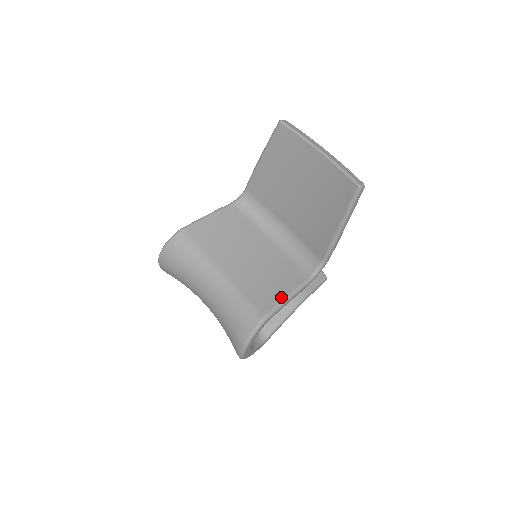
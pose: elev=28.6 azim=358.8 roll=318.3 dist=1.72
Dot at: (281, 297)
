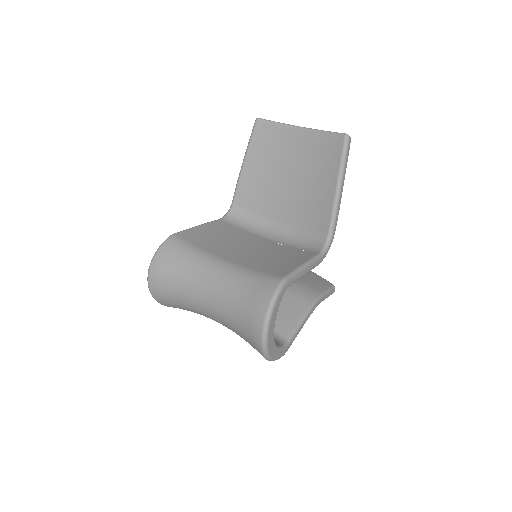
Dot at: (295, 265)
